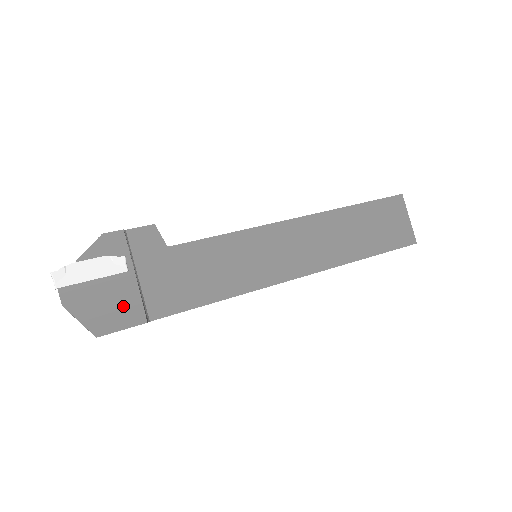
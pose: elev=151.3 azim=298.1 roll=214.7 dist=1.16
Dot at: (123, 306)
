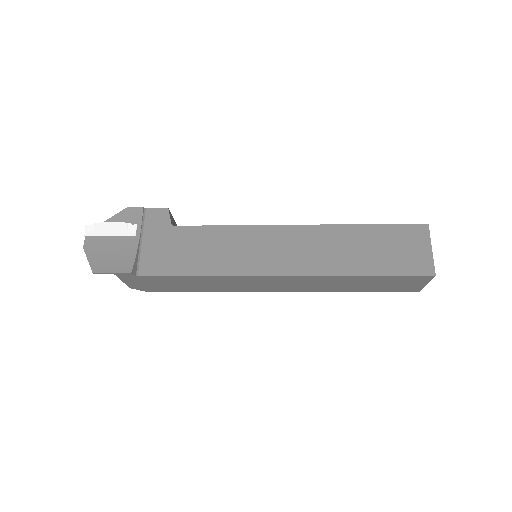
Dot at: (121, 258)
